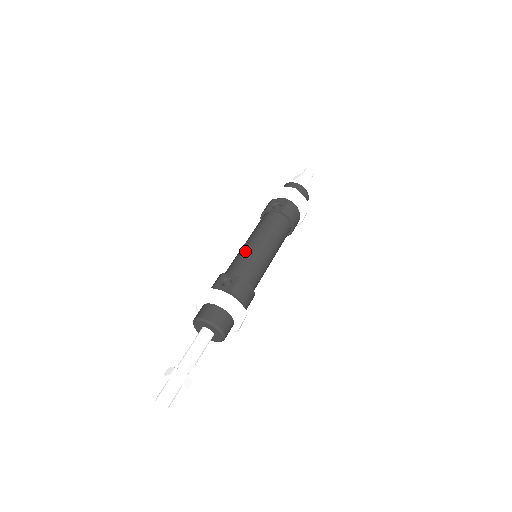
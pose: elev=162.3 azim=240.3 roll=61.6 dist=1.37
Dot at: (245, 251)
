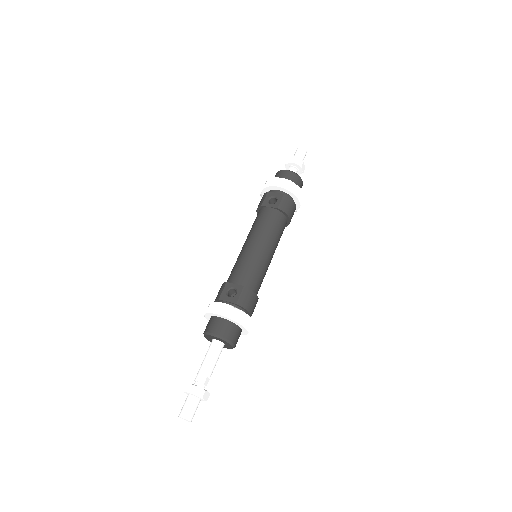
Dot at: (246, 256)
